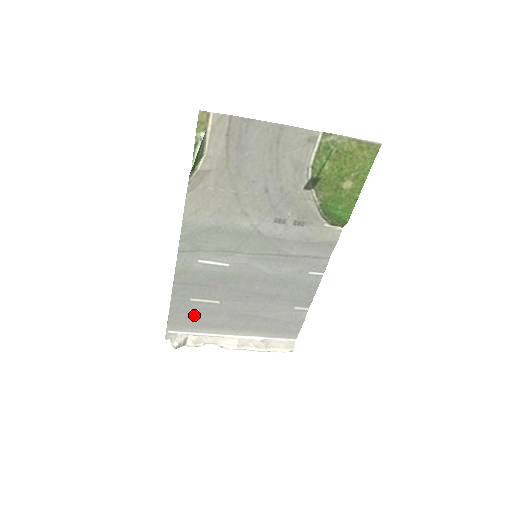
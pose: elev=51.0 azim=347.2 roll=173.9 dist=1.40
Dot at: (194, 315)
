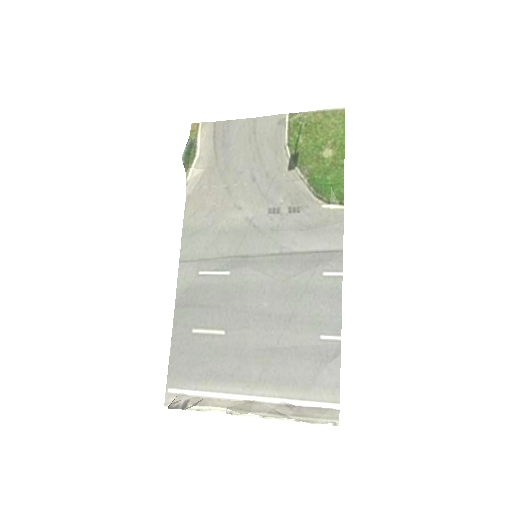
Dot at: (197, 358)
